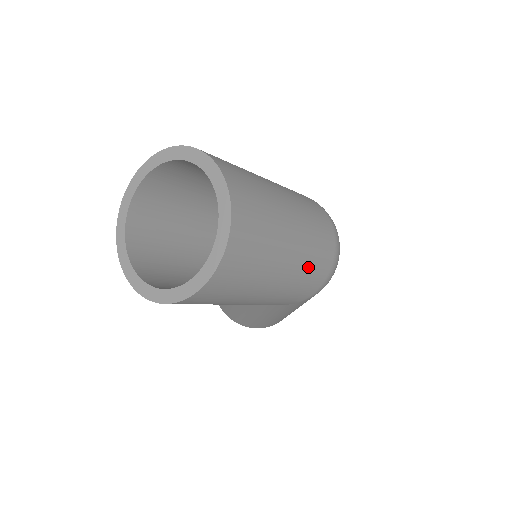
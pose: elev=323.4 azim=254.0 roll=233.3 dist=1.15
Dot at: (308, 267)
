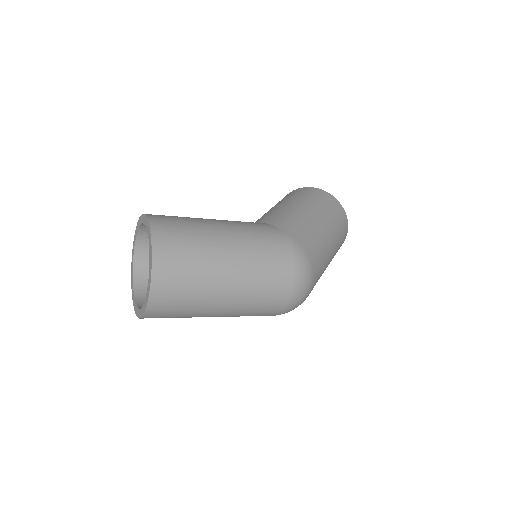
Dot at: occluded
